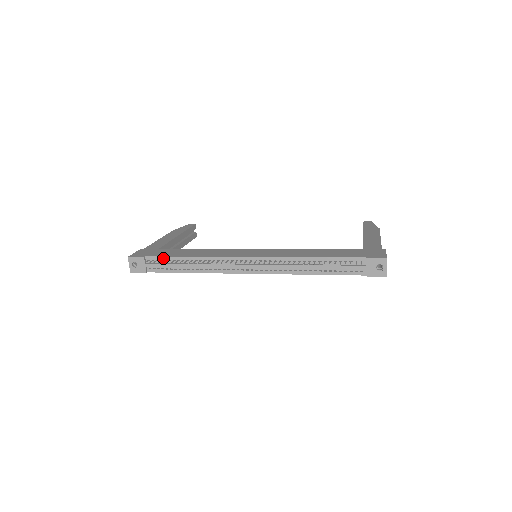
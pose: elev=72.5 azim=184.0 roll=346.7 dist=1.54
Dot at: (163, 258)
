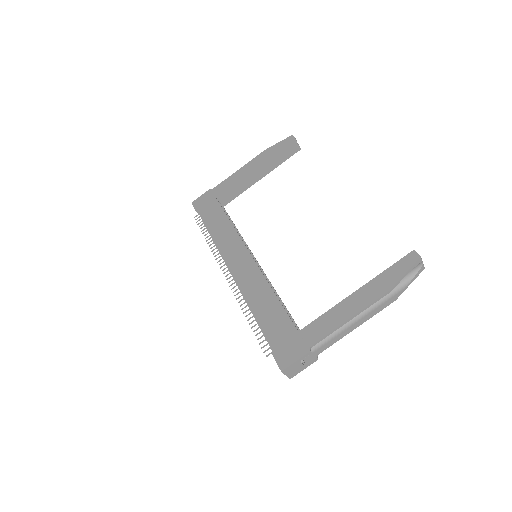
Dot at: (203, 220)
